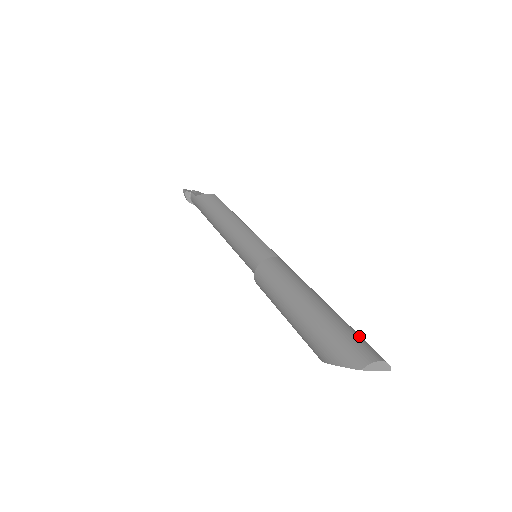
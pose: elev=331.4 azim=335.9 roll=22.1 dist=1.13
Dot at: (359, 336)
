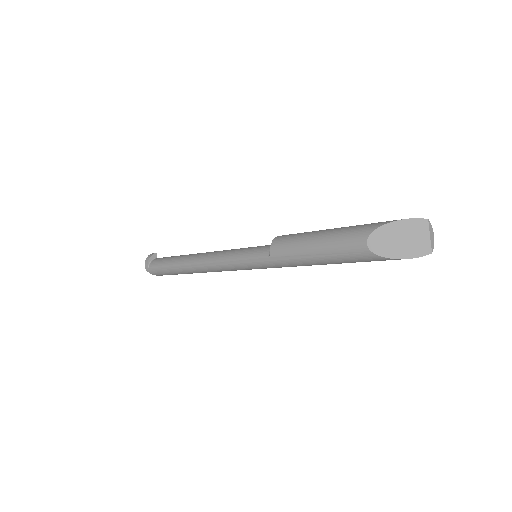
Dot at: occluded
